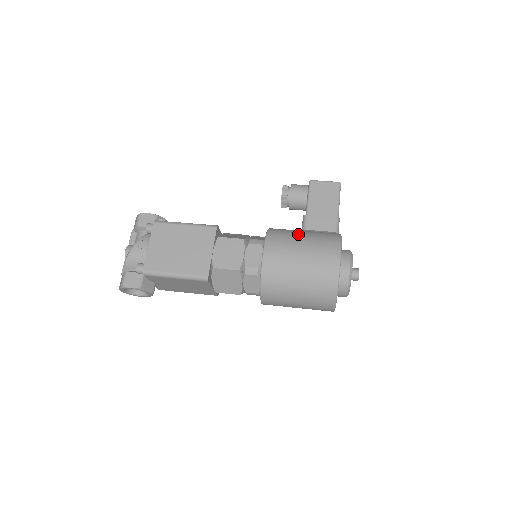
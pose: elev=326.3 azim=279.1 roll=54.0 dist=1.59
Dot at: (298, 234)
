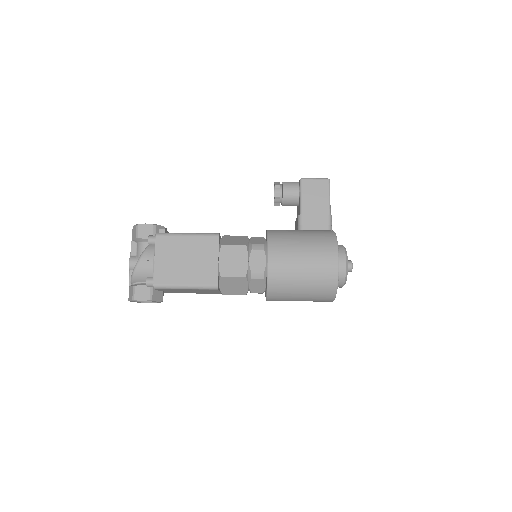
Dot at: (297, 237)
